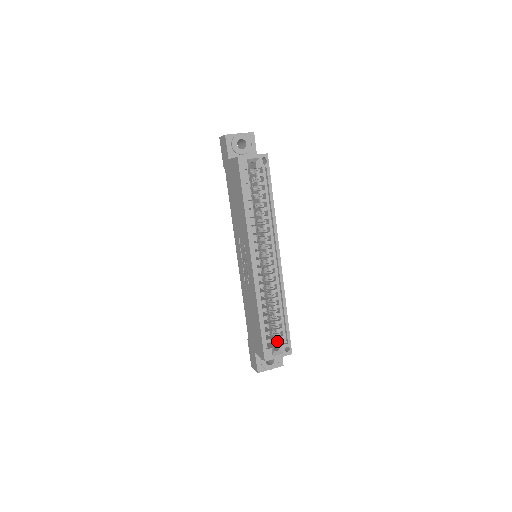
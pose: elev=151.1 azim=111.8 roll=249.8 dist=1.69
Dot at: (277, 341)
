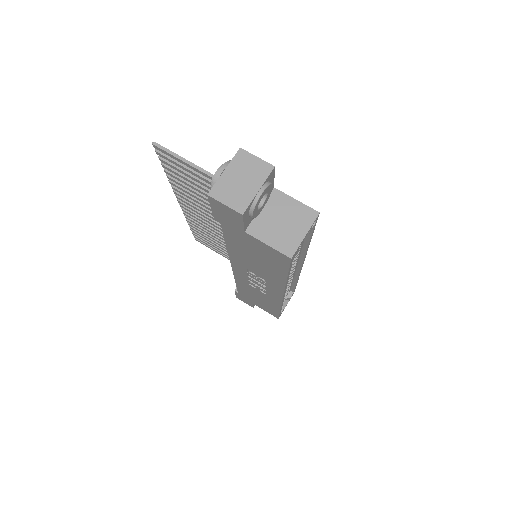
Dot at: occluded
